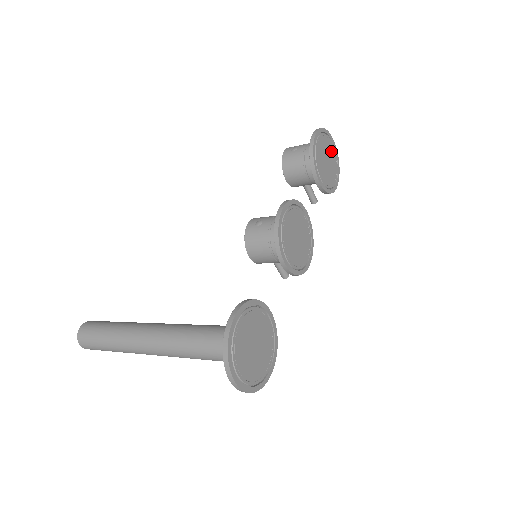
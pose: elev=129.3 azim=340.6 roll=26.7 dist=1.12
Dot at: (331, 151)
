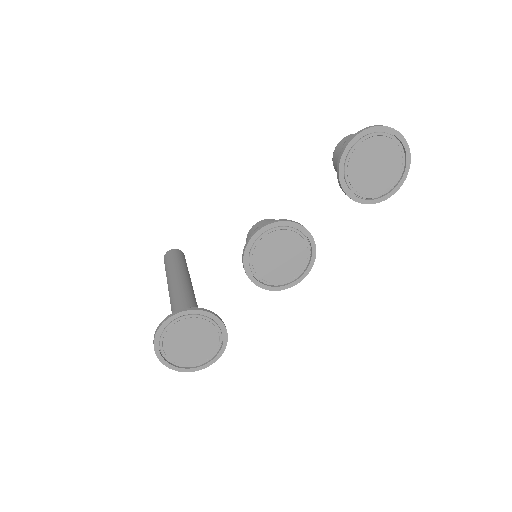
Dot at: (391, 151)
